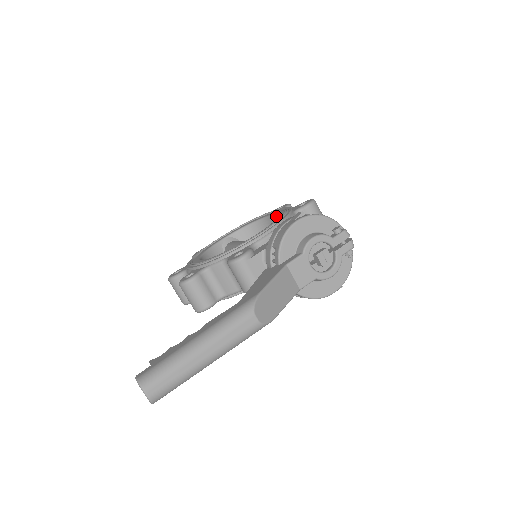
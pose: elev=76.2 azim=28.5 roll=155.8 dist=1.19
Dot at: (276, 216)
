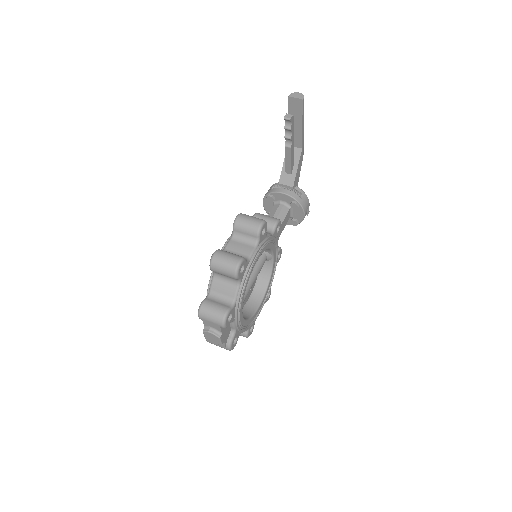
Dot at: occluded
